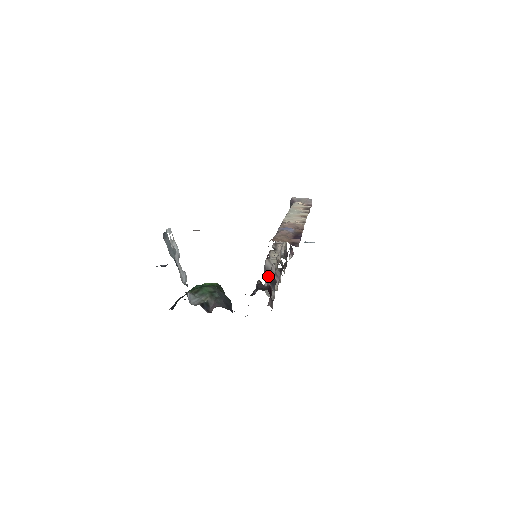
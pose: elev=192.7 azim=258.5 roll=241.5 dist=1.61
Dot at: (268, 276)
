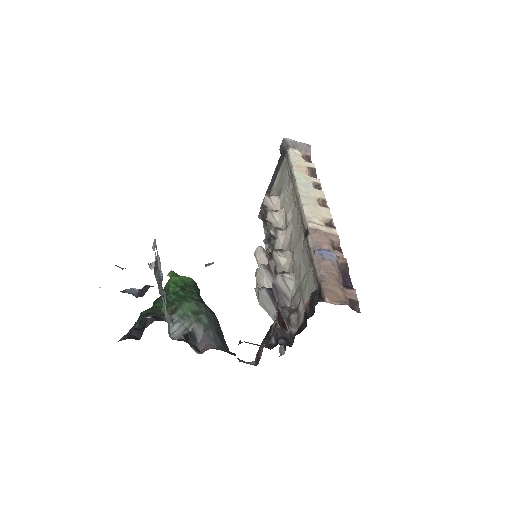
Dot at: (291, 316)
